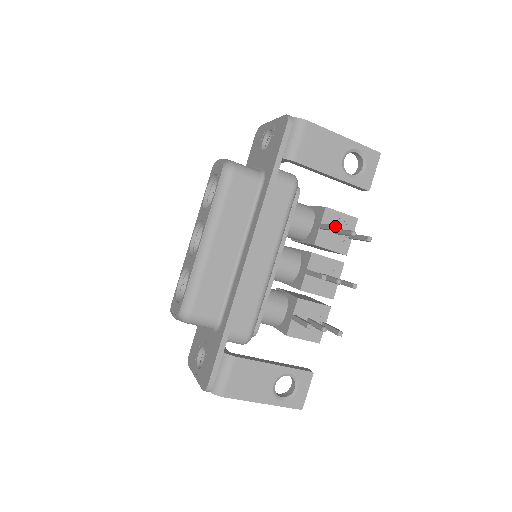
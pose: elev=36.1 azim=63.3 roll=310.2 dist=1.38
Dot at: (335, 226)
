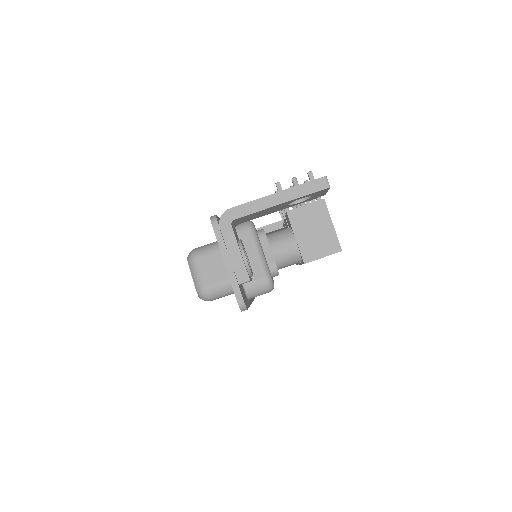
Dot at: occluded
